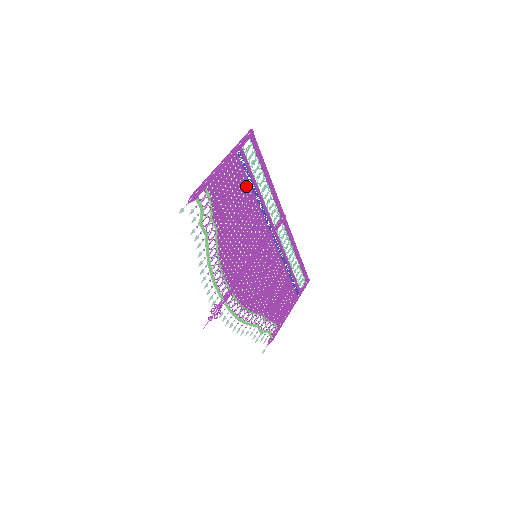
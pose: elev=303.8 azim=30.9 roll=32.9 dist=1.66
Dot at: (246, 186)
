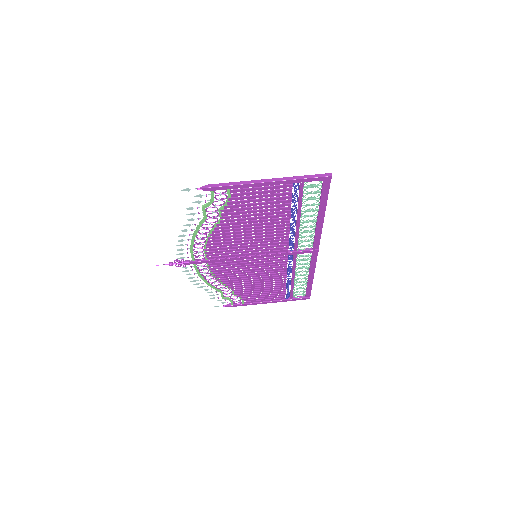
Dot at: (285, 209)
